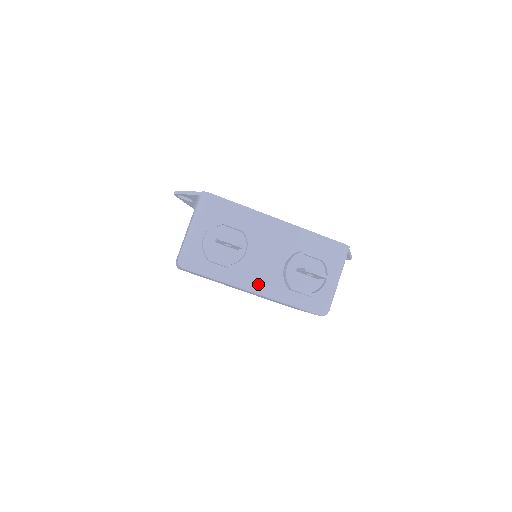
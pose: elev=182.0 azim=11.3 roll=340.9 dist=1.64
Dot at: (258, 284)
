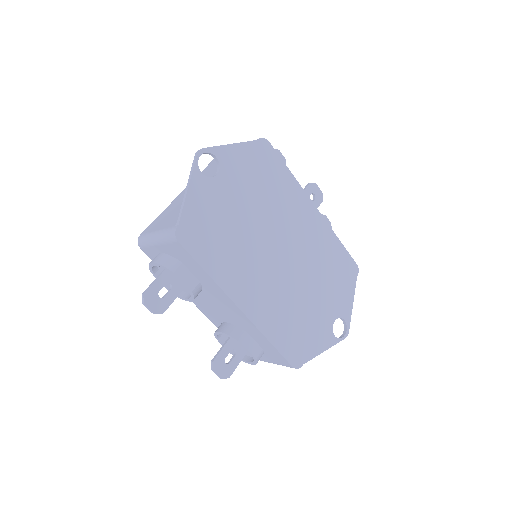
Dot at: (198, 306)
